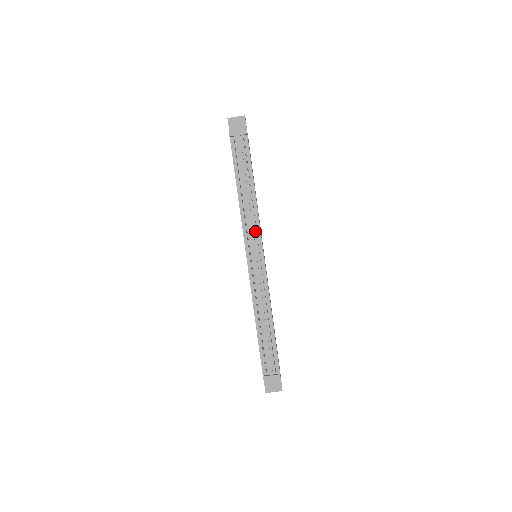
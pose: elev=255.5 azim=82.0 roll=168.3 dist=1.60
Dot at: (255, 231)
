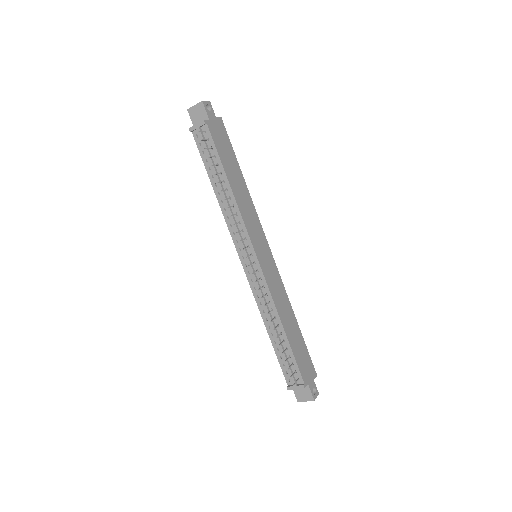
Dot at: (242, 232)
